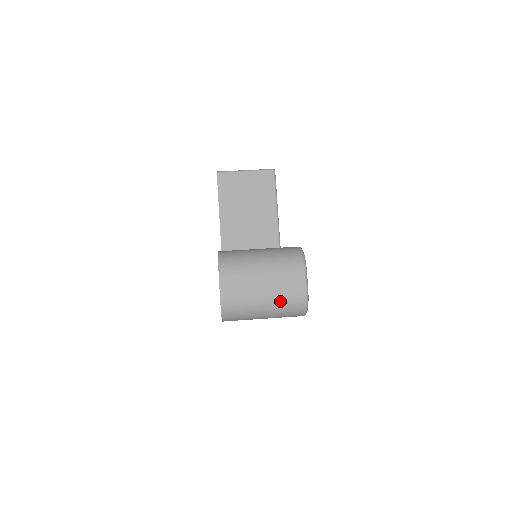
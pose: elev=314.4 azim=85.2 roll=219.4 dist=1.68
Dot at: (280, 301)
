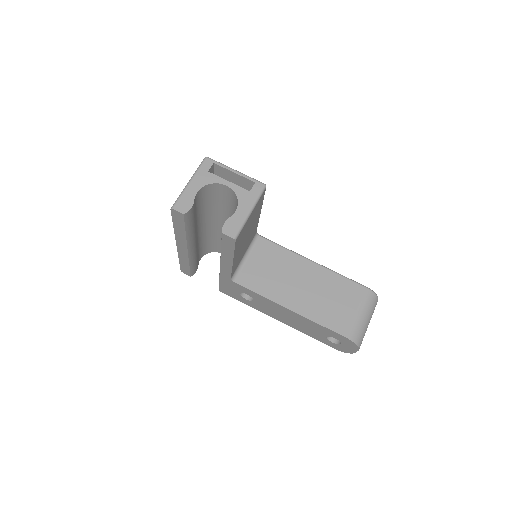
Dot at: occluded
